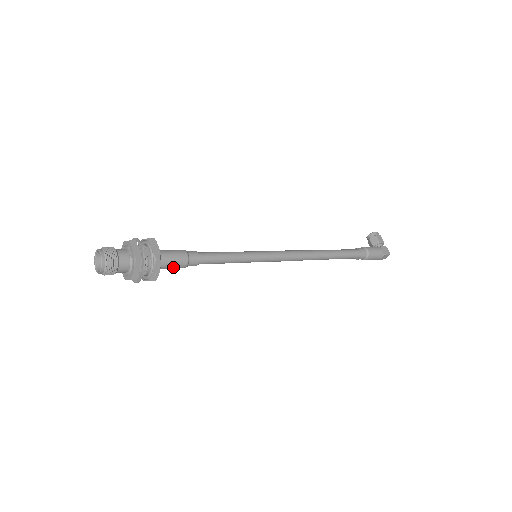
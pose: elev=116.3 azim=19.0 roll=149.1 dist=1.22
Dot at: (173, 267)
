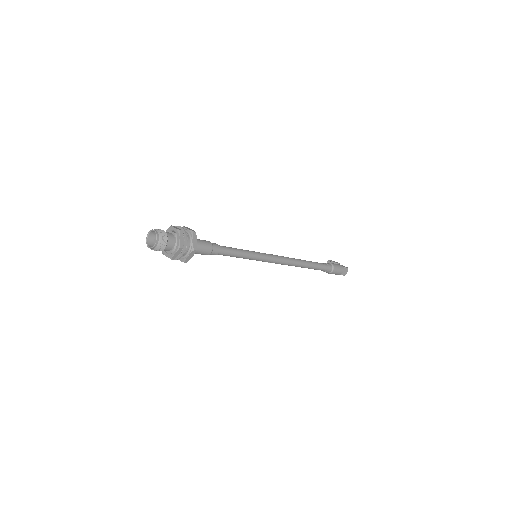
Dot at: (203, 249)
